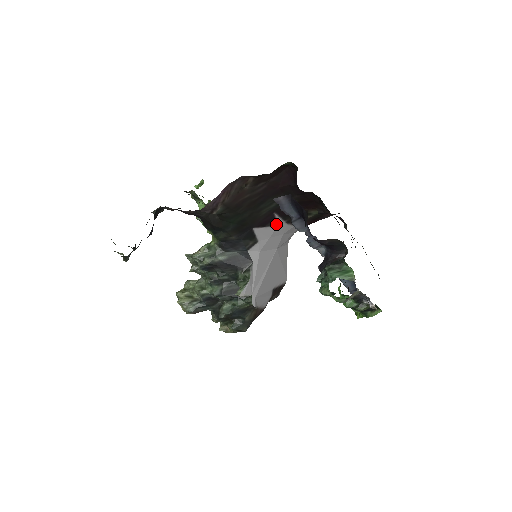
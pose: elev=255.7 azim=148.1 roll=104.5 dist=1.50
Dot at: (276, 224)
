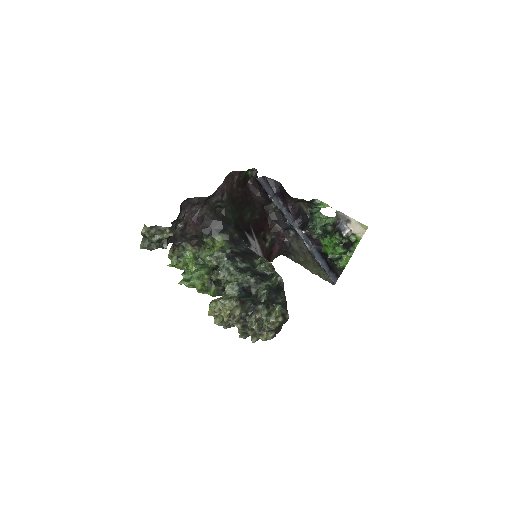
Dot at: (254, 239)
